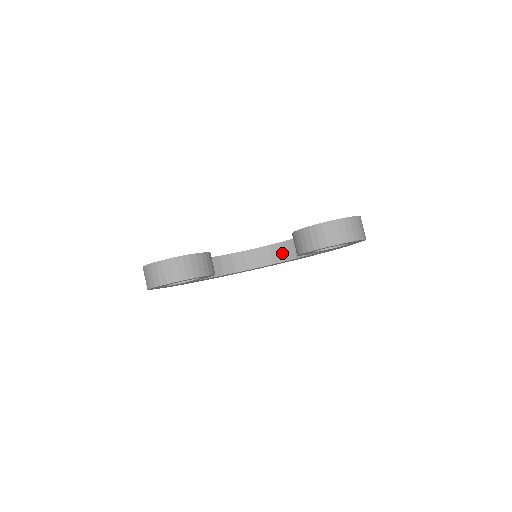
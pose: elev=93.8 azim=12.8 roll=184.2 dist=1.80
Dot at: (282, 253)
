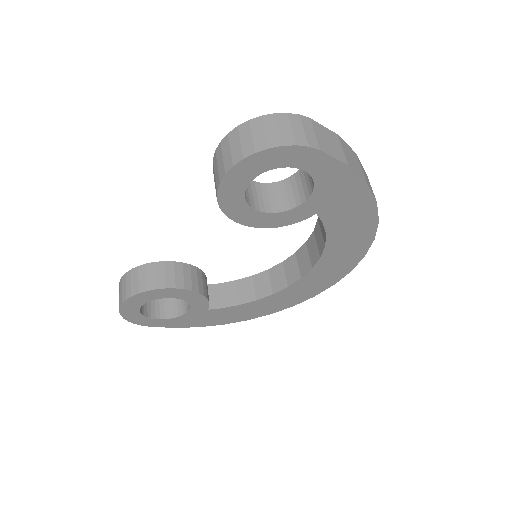
Dot at: (316, 246)
